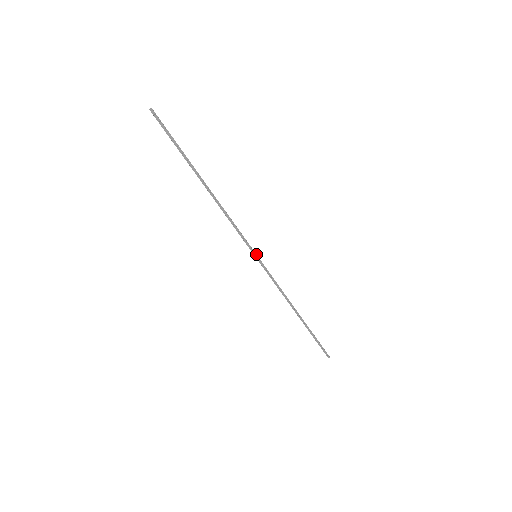
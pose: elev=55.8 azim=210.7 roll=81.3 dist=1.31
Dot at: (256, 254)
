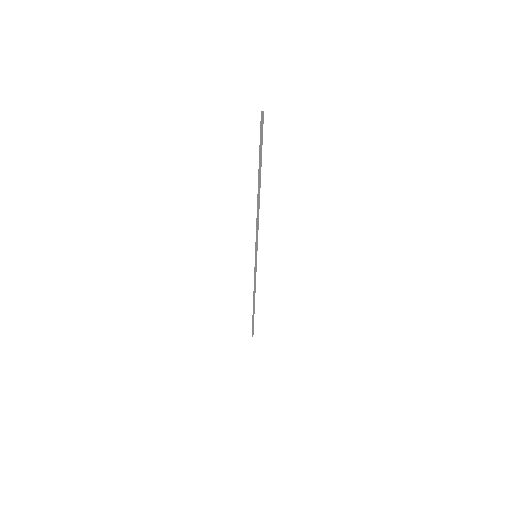
Dot at: occluded
